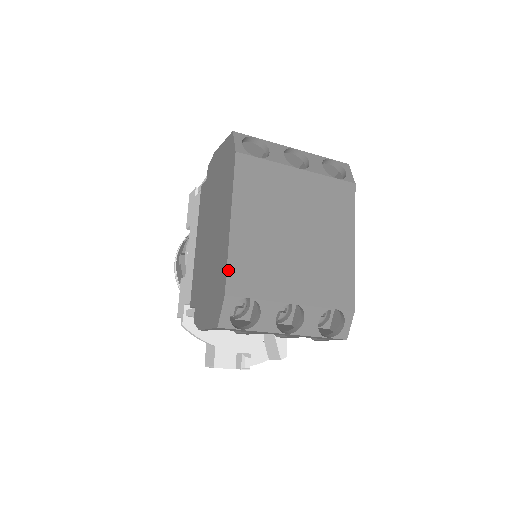
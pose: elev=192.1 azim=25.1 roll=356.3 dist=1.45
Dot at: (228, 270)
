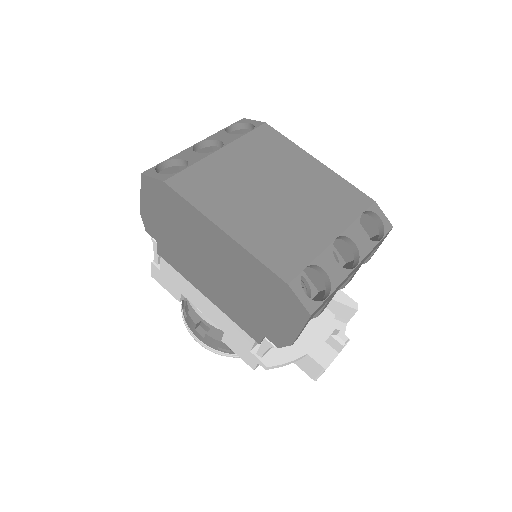
Dot at: (267, 265)
